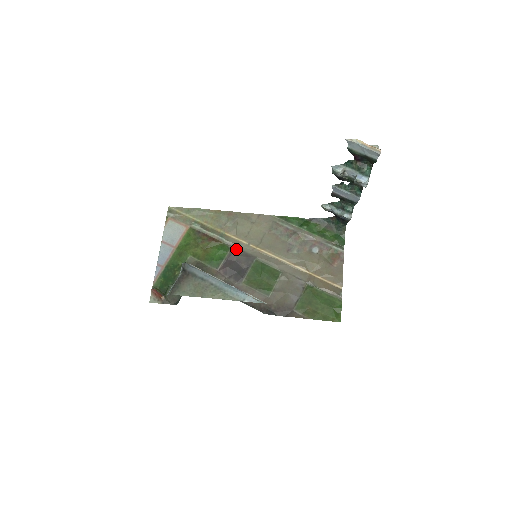
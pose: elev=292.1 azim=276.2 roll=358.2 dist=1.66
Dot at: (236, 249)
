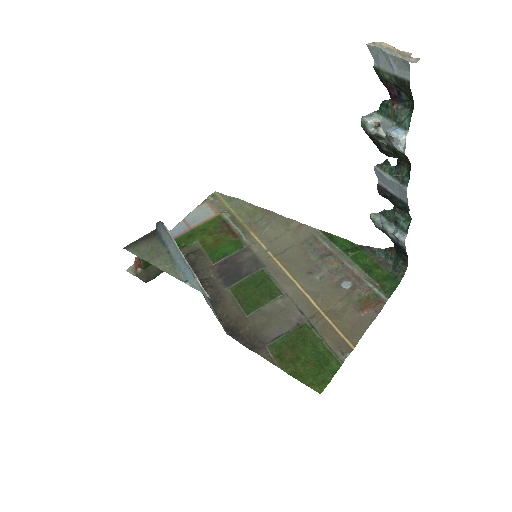
Dot at: (249, 250)
